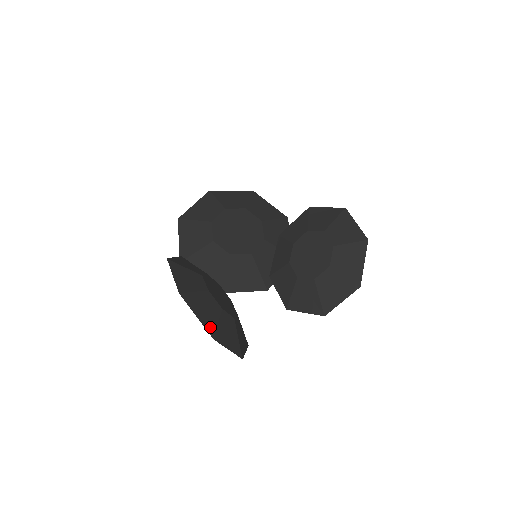
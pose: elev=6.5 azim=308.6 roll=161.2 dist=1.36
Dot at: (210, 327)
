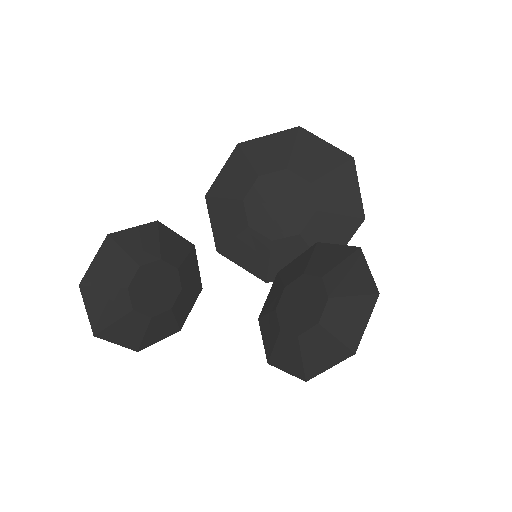
Dot at: (98, 324)
